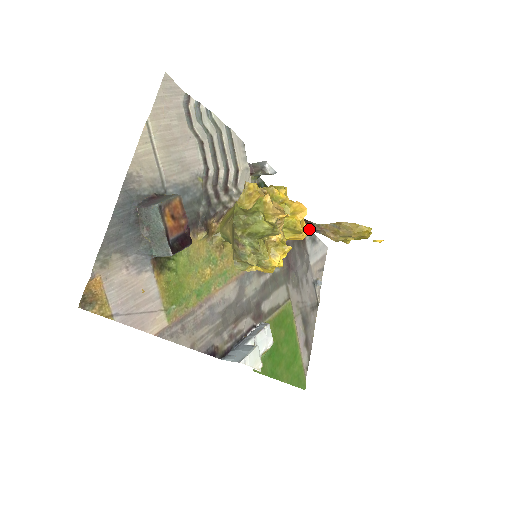
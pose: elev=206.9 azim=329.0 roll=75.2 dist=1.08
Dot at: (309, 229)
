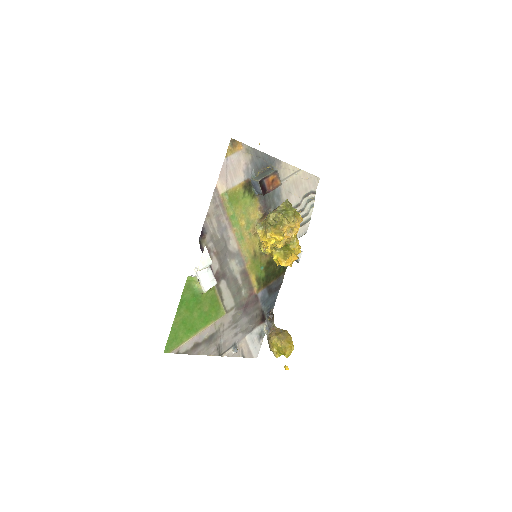
Dot at: (268, 324)
